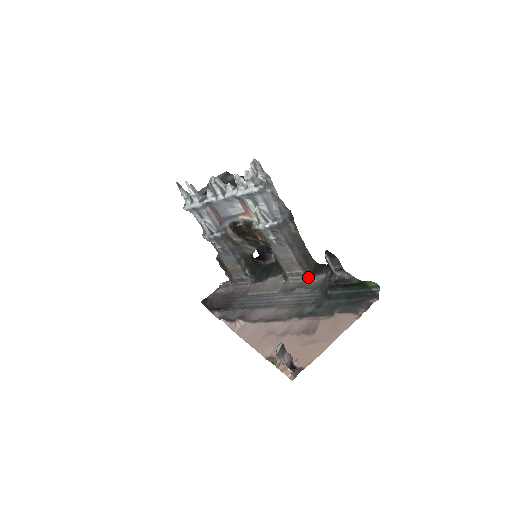
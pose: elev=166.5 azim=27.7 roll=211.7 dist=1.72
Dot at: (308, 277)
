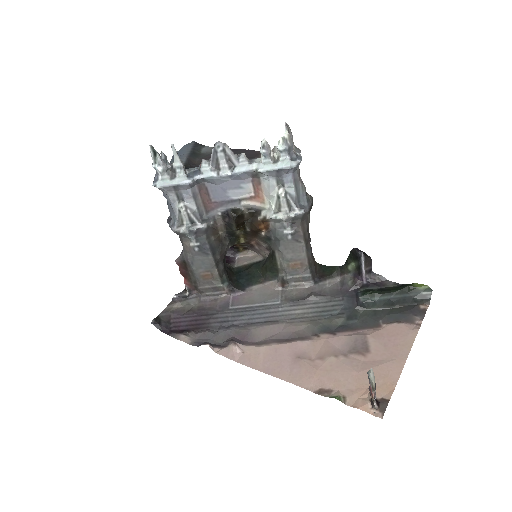
Dot at: (316, 282)
